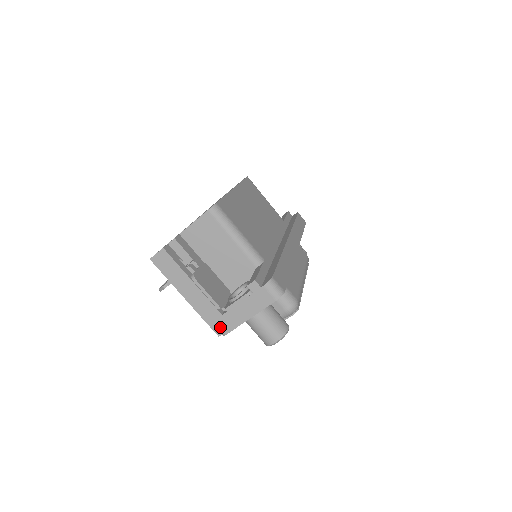
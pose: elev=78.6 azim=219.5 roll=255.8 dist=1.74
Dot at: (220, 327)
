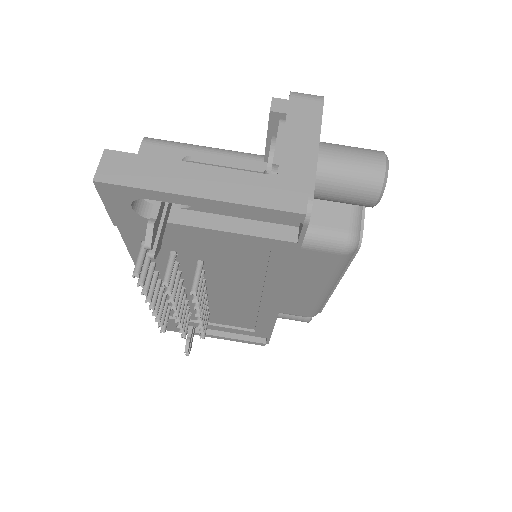
Dot at: (292, 197)
